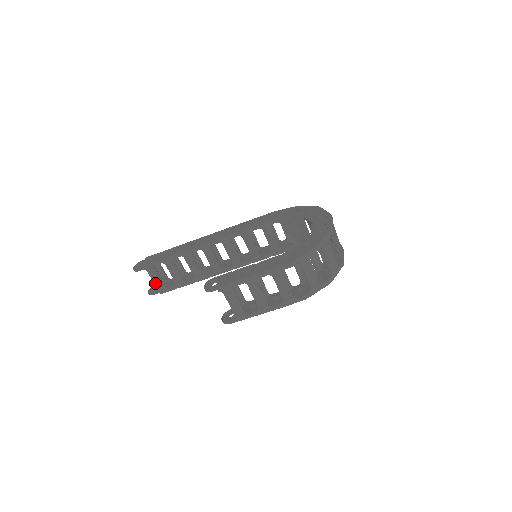
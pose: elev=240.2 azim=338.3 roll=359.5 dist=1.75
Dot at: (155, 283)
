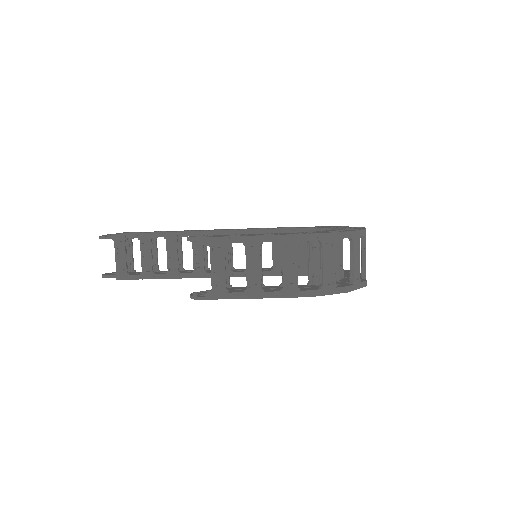
Dot at: (117, 262)
